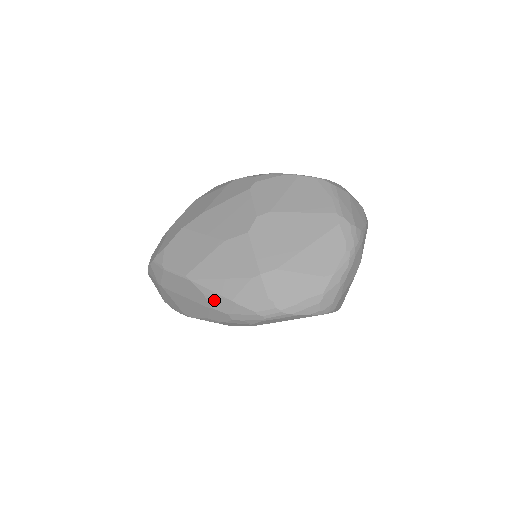
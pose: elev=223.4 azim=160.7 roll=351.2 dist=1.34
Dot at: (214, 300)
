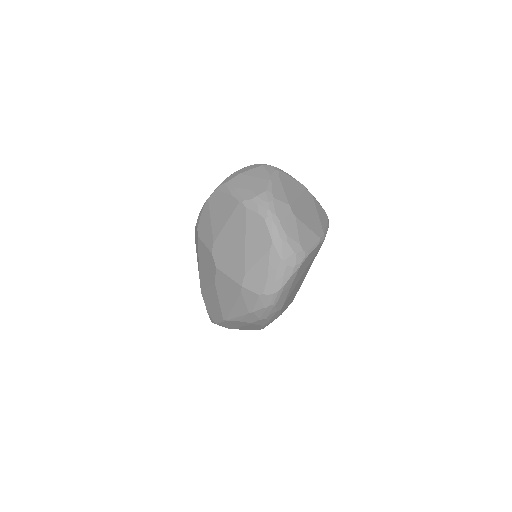
Dot at: (245, 320)
